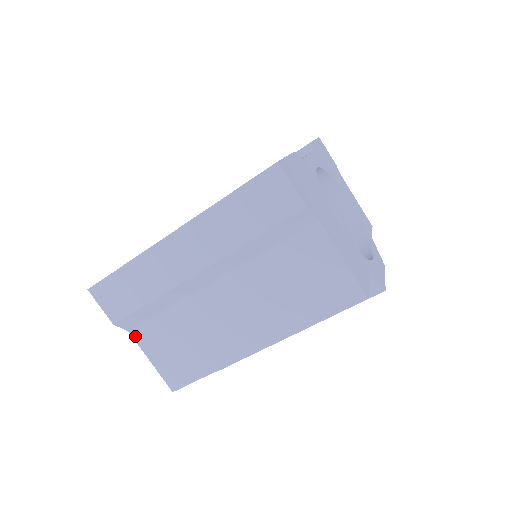
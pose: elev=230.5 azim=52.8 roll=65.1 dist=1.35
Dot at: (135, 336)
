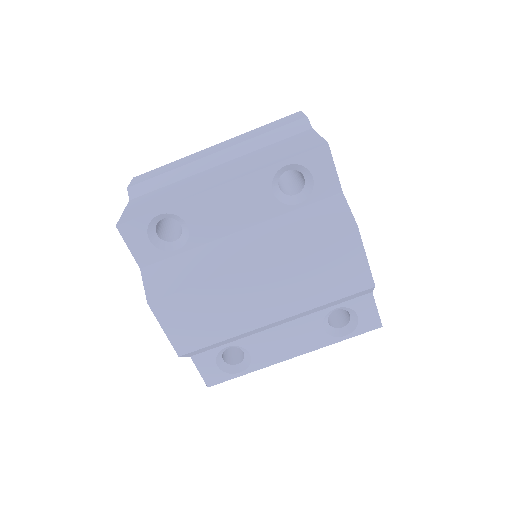
Dot at: (131, 201)
